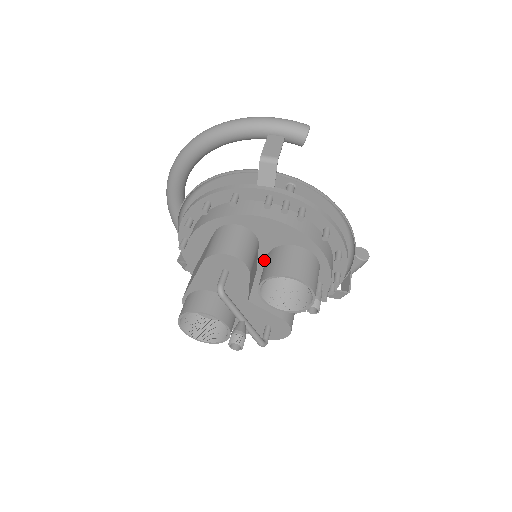
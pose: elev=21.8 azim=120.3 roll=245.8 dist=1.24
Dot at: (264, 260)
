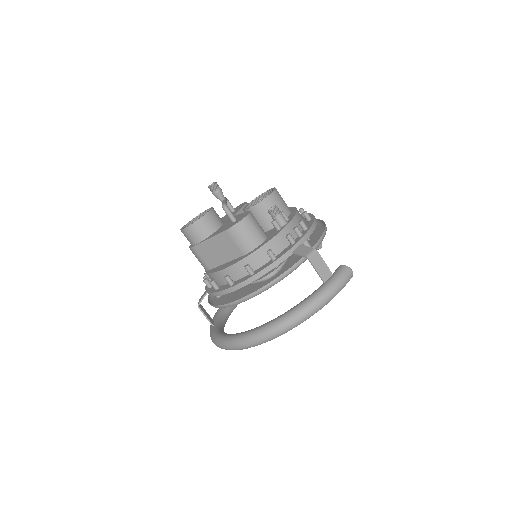
Dot at: occluded
